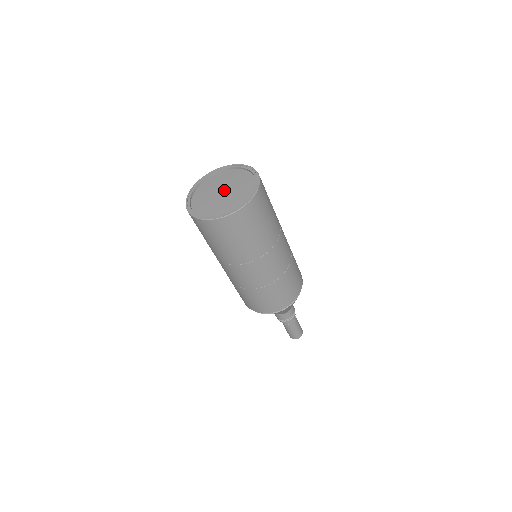
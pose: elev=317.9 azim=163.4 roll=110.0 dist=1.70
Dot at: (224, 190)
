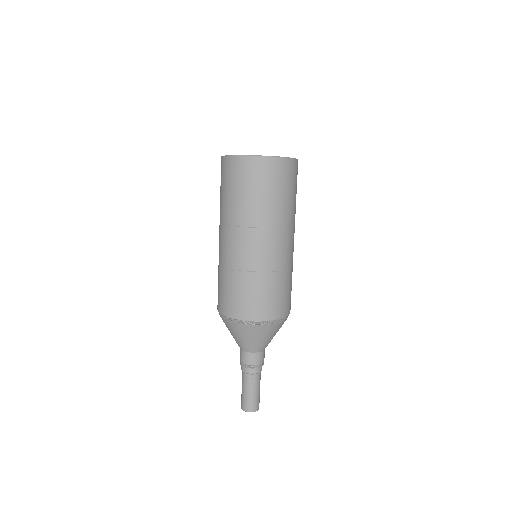
Dot at: occluded
